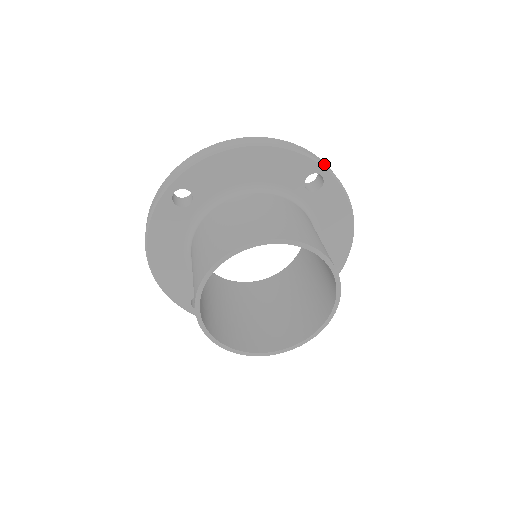
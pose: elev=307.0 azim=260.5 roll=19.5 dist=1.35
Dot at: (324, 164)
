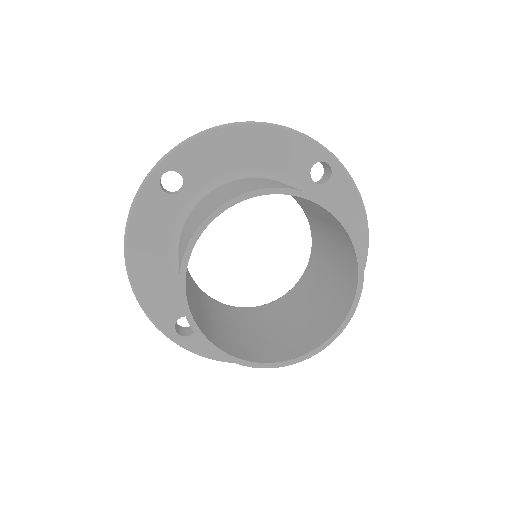
Dot at: (331, 153)
